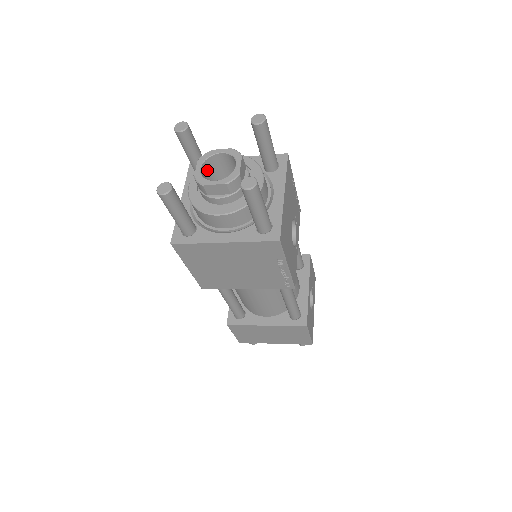
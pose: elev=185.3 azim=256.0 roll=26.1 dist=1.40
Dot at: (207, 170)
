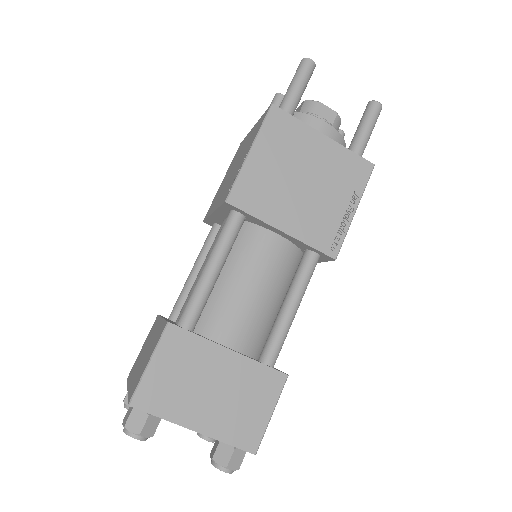
Dot at: occluded
